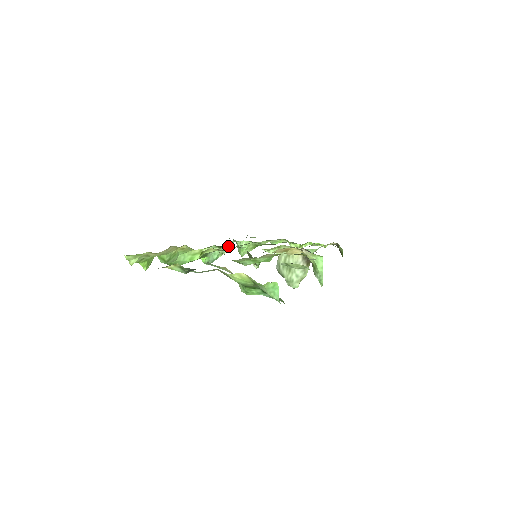
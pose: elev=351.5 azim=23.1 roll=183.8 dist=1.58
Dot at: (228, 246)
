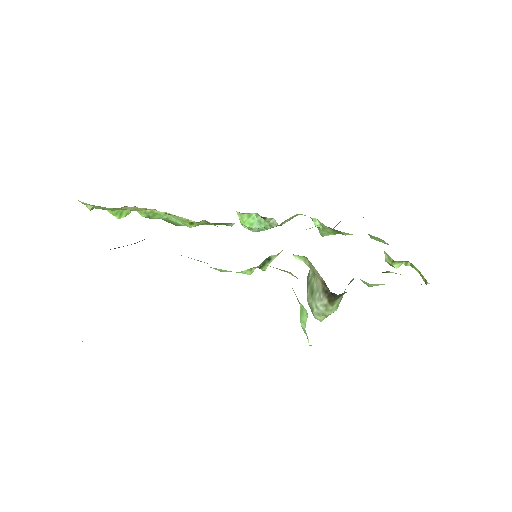
Dot at: occluded
